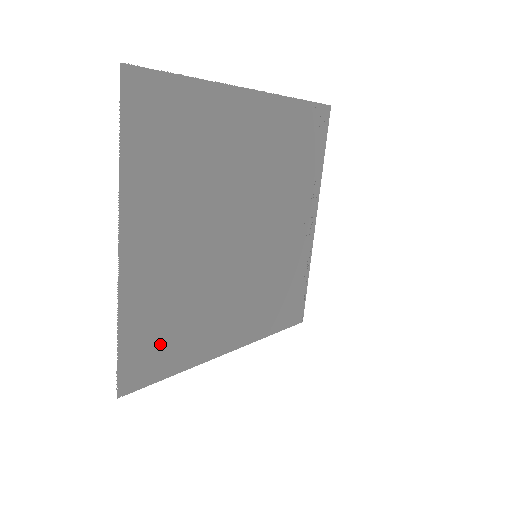
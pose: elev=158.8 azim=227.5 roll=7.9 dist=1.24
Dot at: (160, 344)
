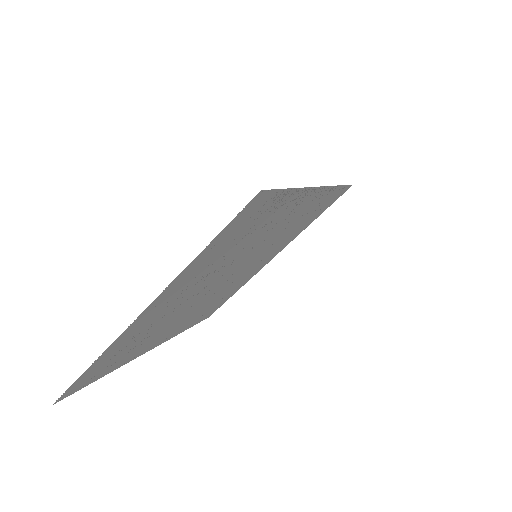
Dot at: (215, 306)
